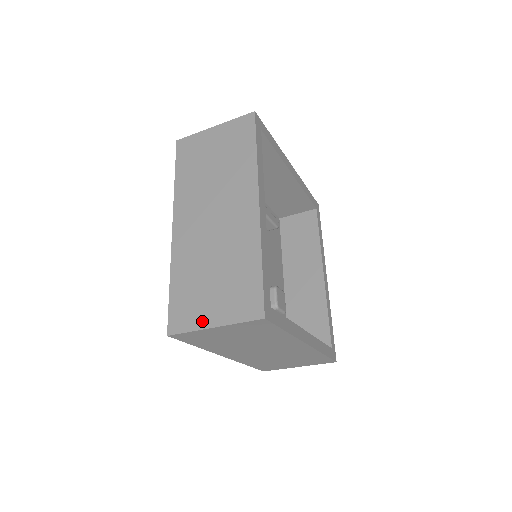
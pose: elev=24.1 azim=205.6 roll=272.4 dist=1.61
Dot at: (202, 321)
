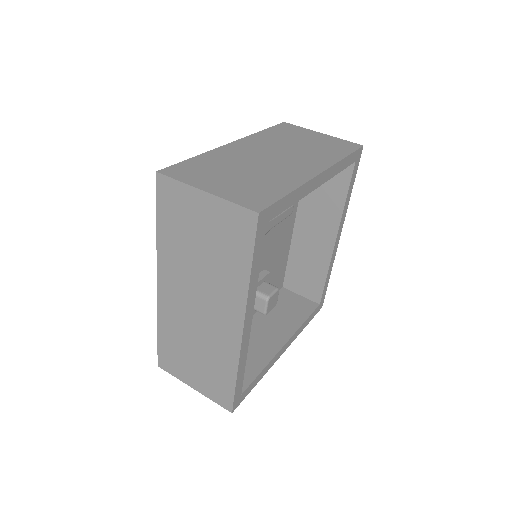
Dot at: (184, 378)
